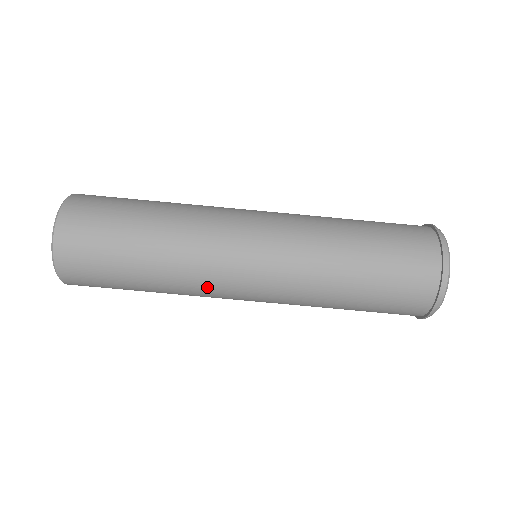
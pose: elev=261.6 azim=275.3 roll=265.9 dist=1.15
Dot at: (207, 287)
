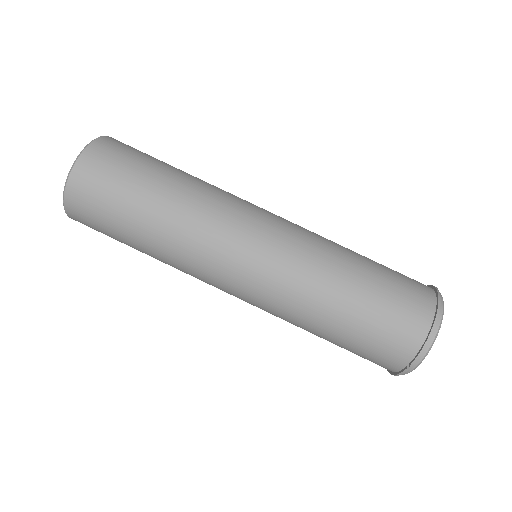
Dot at: (216, 224)
